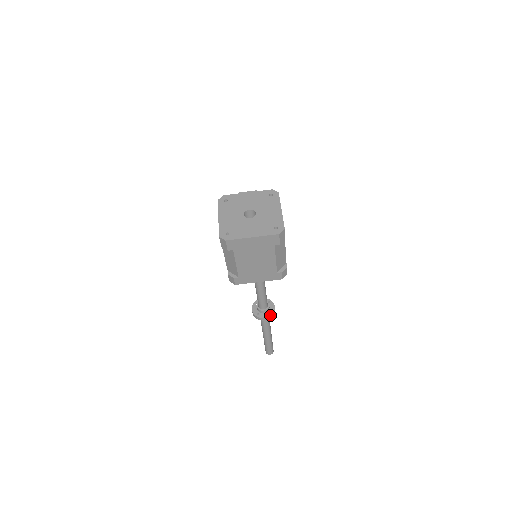
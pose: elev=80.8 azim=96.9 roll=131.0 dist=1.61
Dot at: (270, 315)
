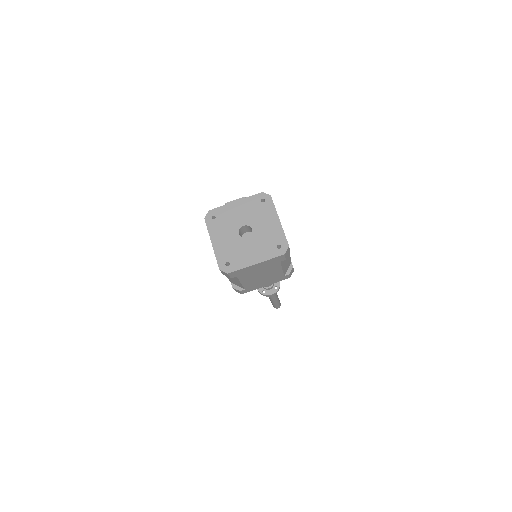
Dot at: (276, 290)
